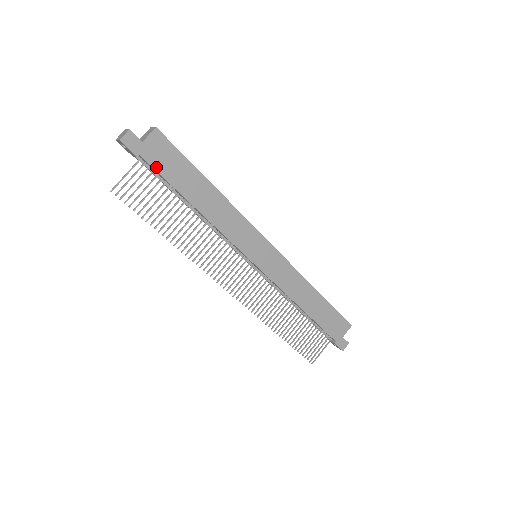
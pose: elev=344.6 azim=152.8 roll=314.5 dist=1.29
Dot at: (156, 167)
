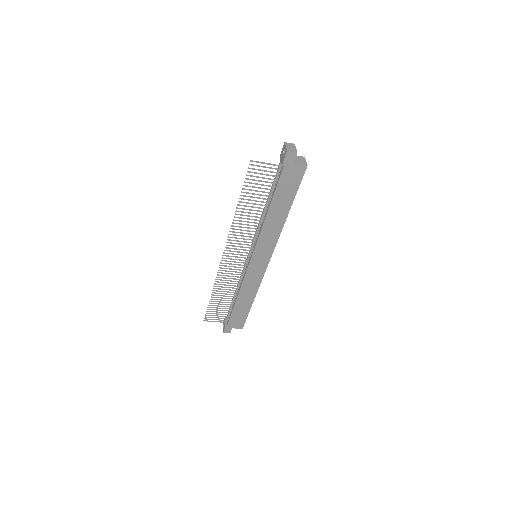
Dot at: (282, 178)
